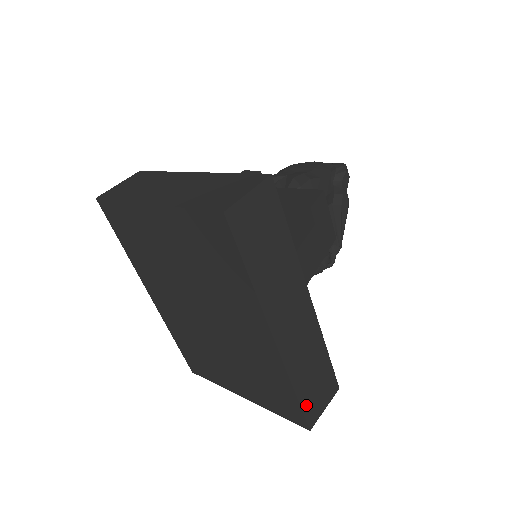
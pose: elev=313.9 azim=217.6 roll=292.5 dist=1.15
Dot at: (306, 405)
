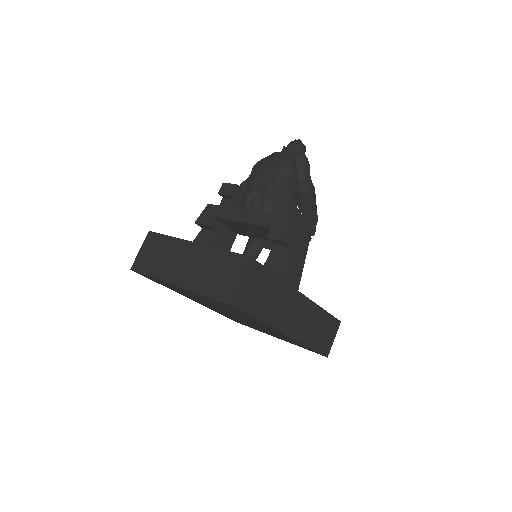
Dot at: (320, 348)
